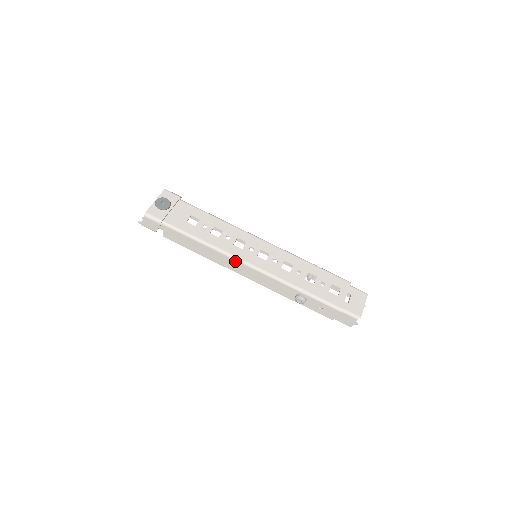
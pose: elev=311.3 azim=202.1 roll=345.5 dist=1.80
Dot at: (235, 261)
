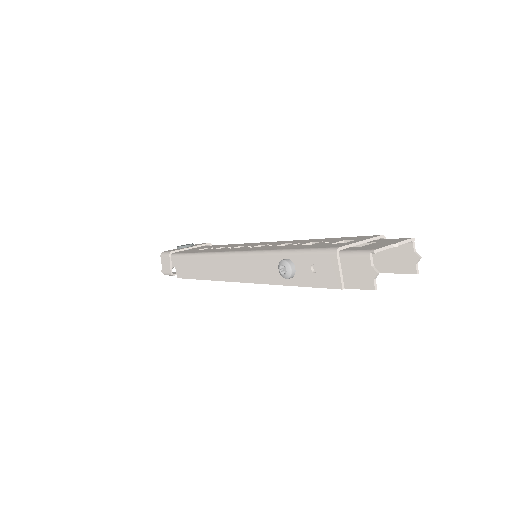
Dot at: (221, 258)
